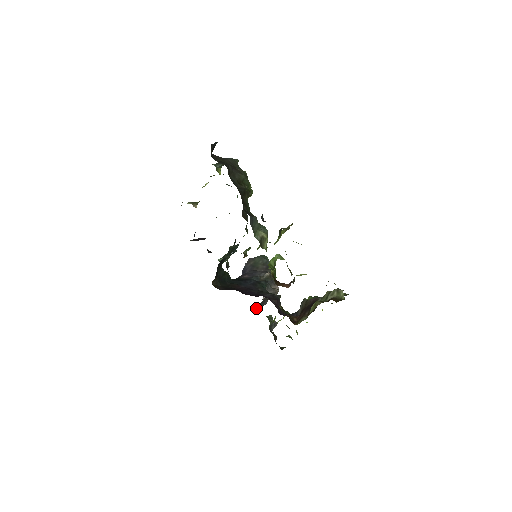
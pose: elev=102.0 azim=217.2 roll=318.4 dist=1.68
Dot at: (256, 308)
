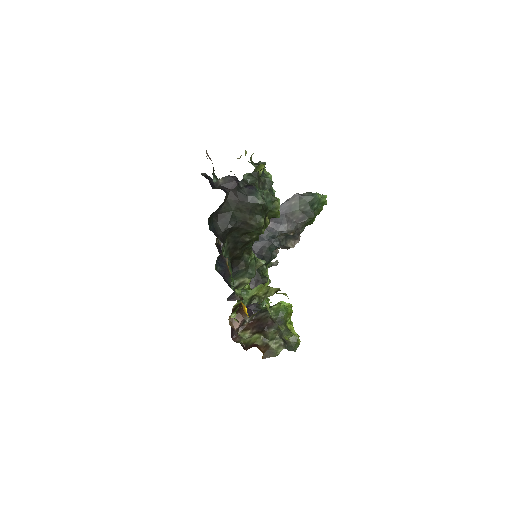
Dot at: occluded
